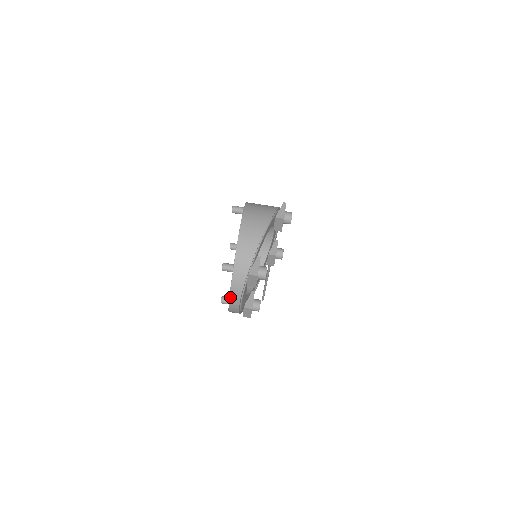
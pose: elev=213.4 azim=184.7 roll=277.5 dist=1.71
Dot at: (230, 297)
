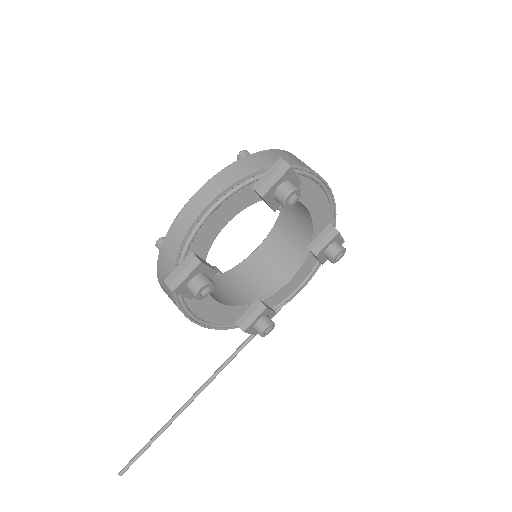
Dot at: (216, 176)
